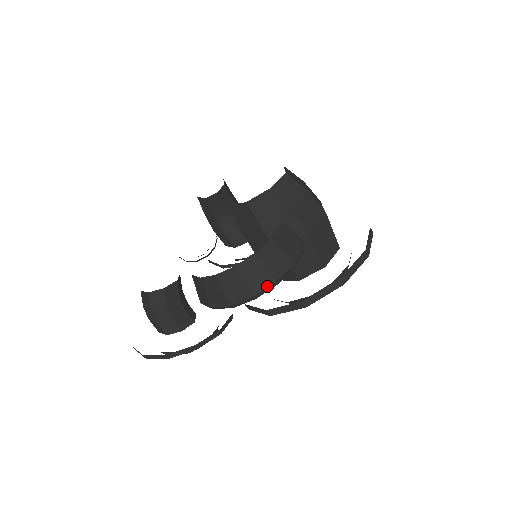
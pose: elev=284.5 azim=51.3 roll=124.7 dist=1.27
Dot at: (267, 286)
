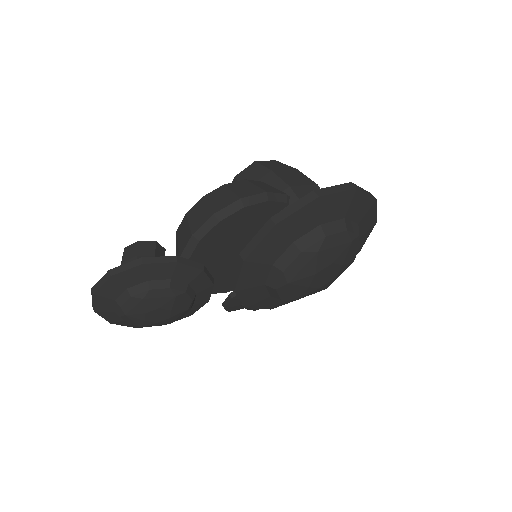
Dot at: (230, 204)
